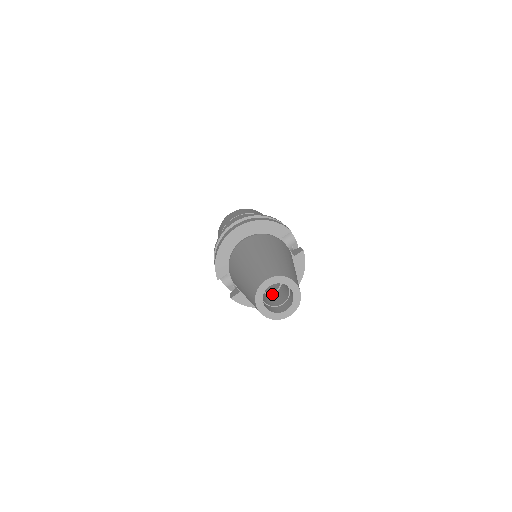
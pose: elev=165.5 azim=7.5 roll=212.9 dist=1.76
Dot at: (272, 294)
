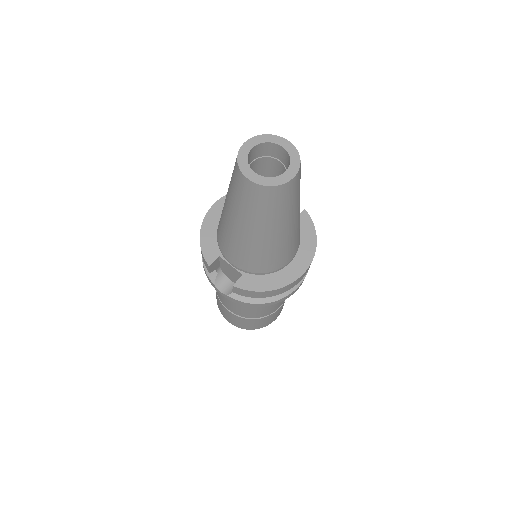
Dot at: occluded
